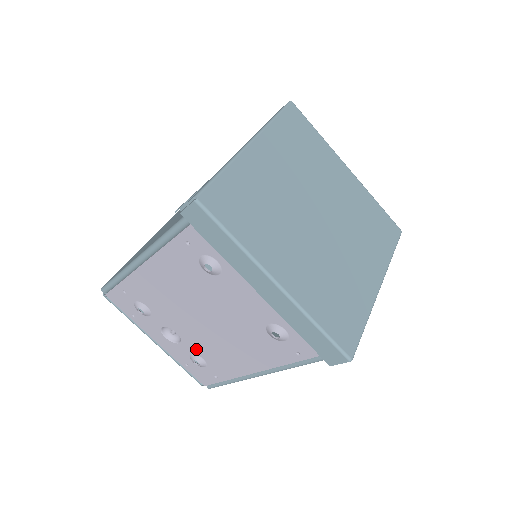
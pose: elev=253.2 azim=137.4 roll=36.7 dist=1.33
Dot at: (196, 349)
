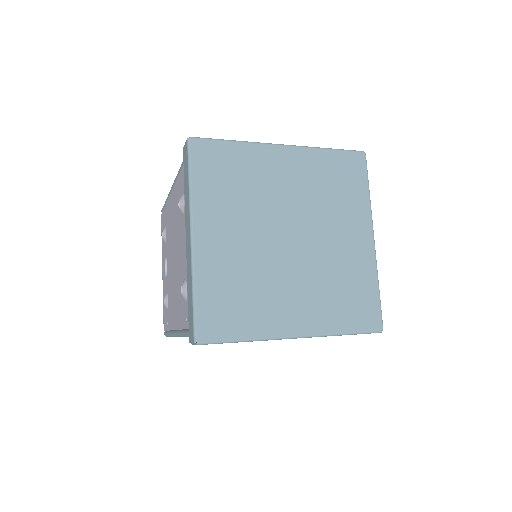
Dot at: (168, 288)
